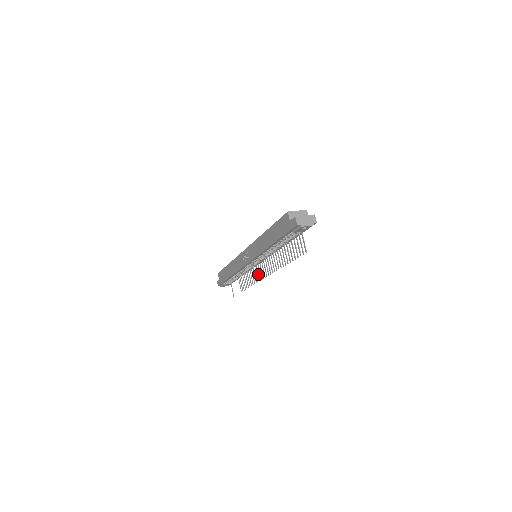
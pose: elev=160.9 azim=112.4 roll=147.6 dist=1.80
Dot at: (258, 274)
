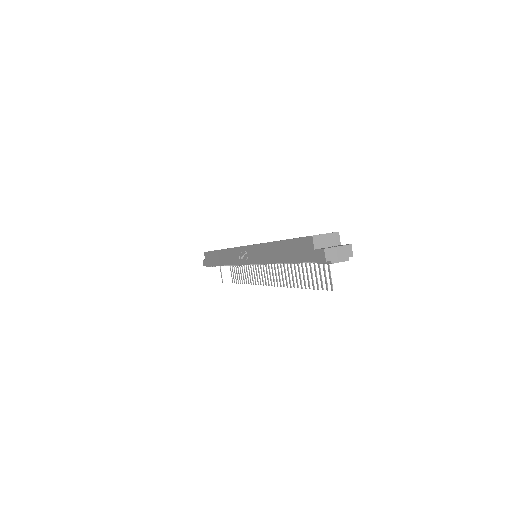
Dot at: (257, 276)
